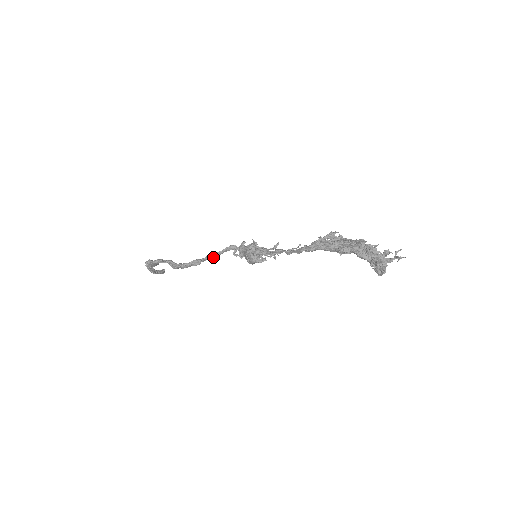
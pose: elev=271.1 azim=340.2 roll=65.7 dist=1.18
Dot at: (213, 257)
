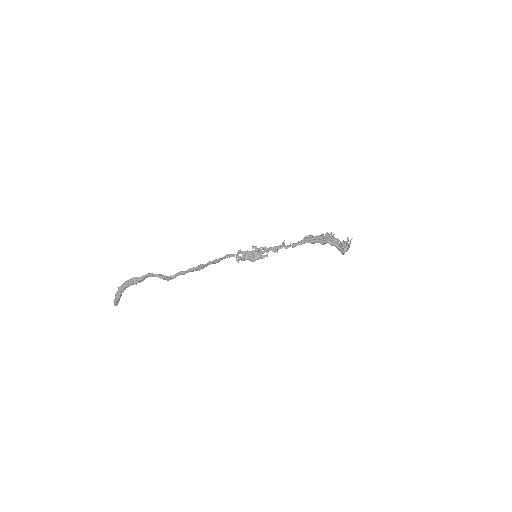
Dot at: (215, 262)
